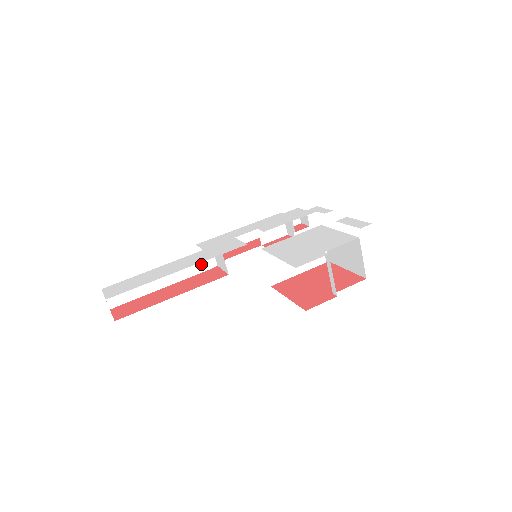
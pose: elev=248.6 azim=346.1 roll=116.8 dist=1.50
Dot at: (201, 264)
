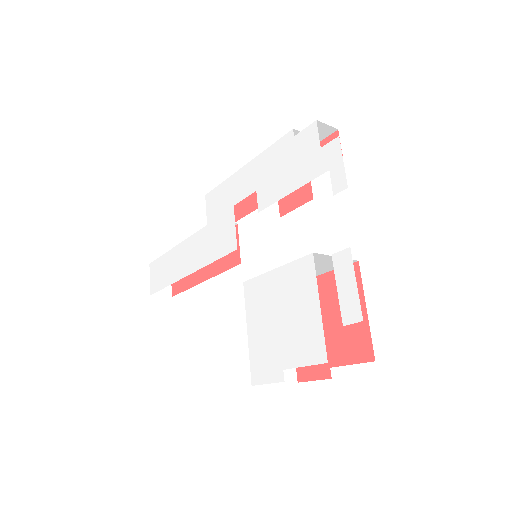
Dot at: occluded
